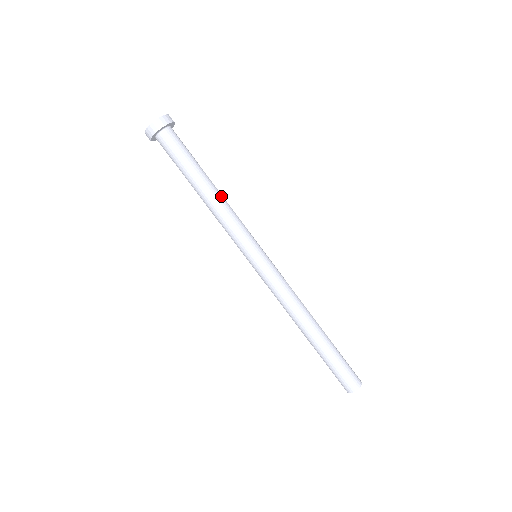
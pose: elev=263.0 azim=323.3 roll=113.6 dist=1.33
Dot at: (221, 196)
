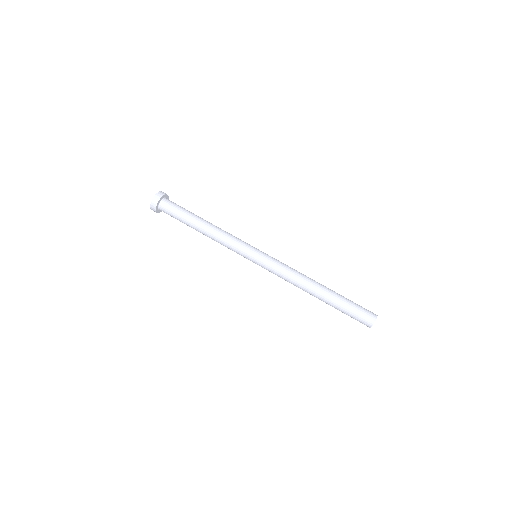
Dot at: (216, 226)
